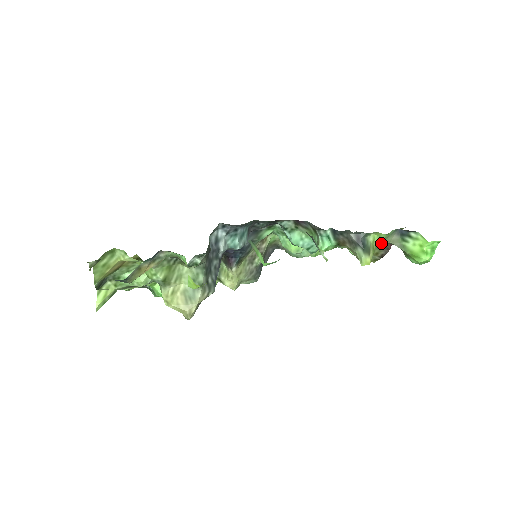
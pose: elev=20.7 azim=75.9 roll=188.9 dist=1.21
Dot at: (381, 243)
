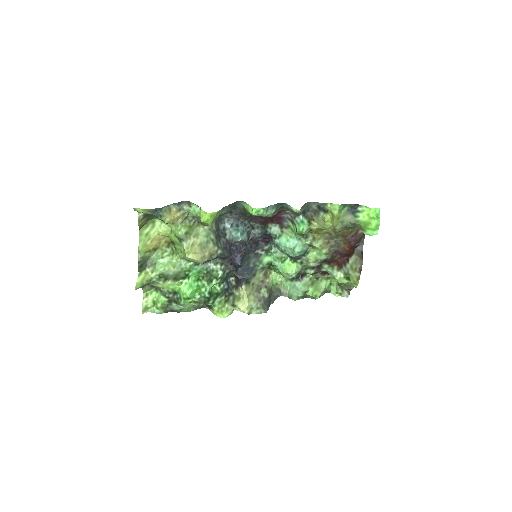
Dot at: (340, 220)
